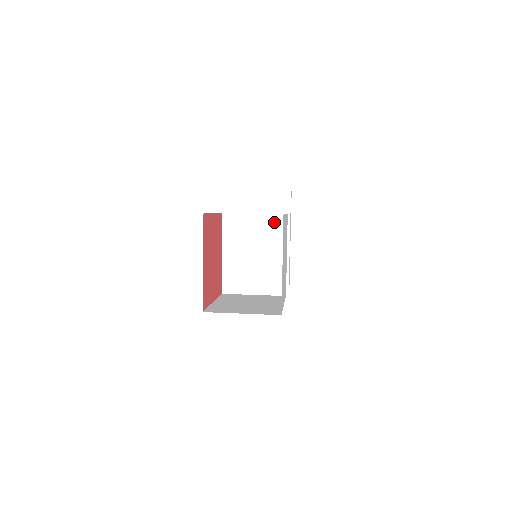
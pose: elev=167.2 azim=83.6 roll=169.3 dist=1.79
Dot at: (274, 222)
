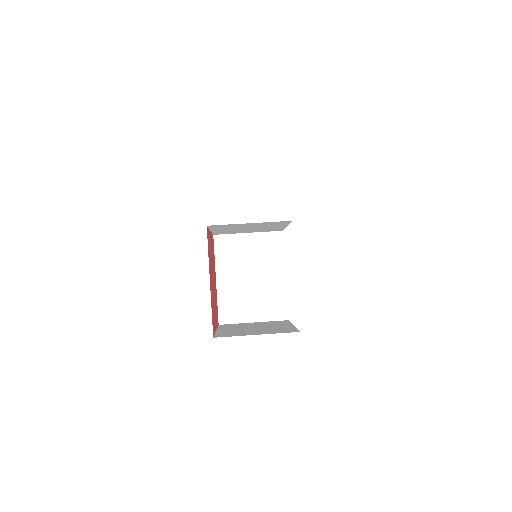
Dot at: occluded
